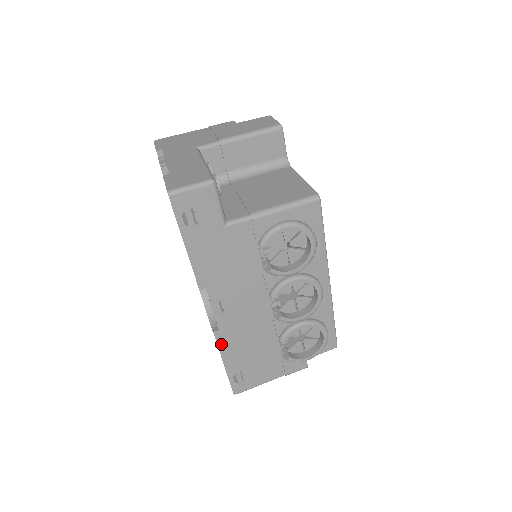
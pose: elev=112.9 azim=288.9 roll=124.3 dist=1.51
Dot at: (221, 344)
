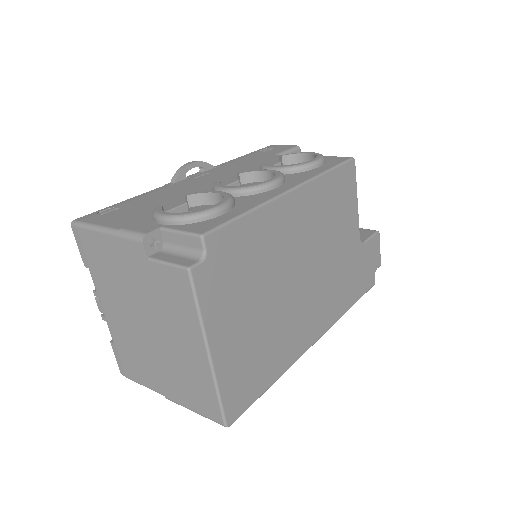
Dot at: (156, 190)
